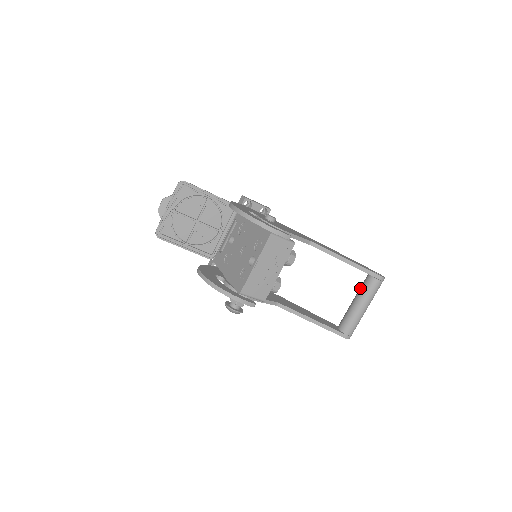
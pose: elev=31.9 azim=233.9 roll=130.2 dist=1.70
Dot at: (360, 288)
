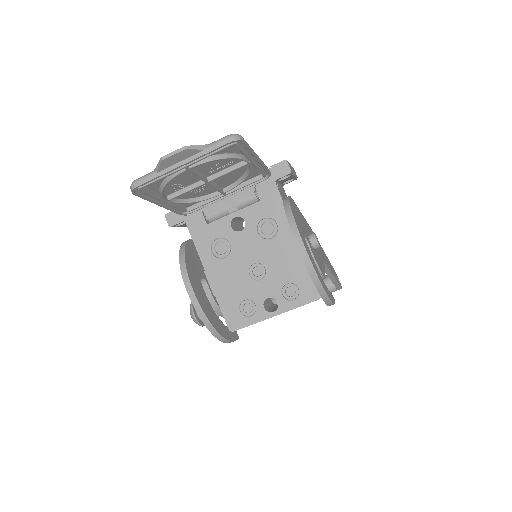
Dot at: occluded
